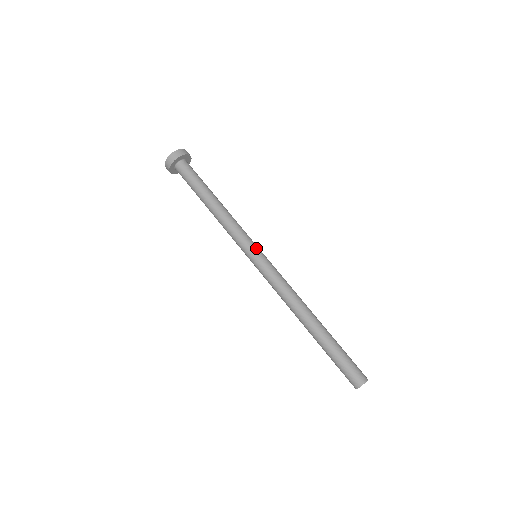
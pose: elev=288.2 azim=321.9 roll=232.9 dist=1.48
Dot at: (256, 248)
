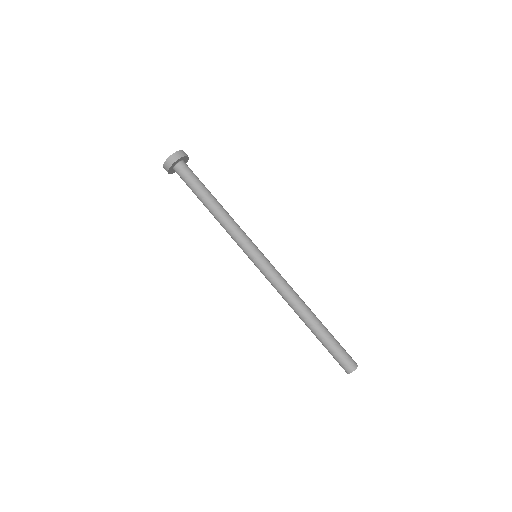
Dot at: (253, 252)
